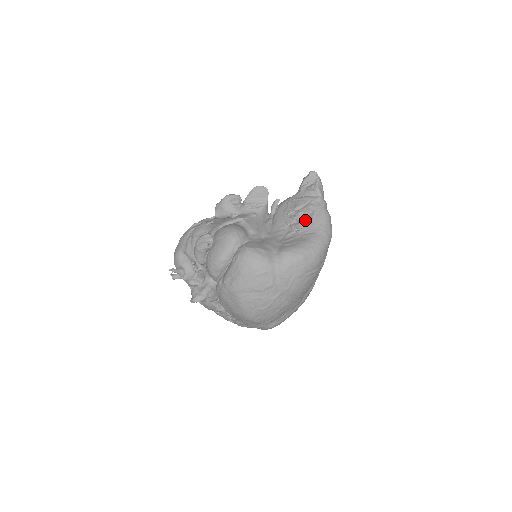
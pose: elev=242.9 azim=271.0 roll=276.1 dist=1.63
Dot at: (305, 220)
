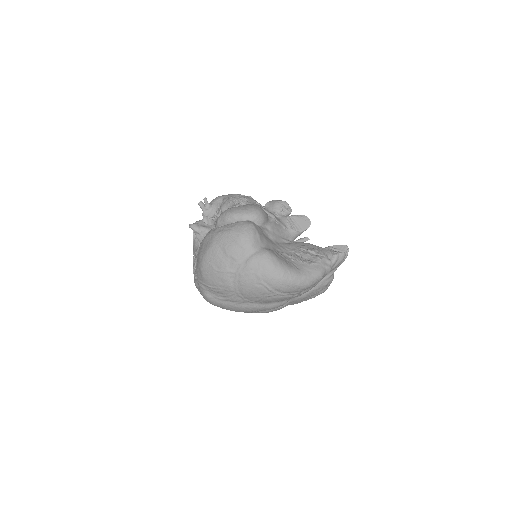
Dot at: (305, 259)
